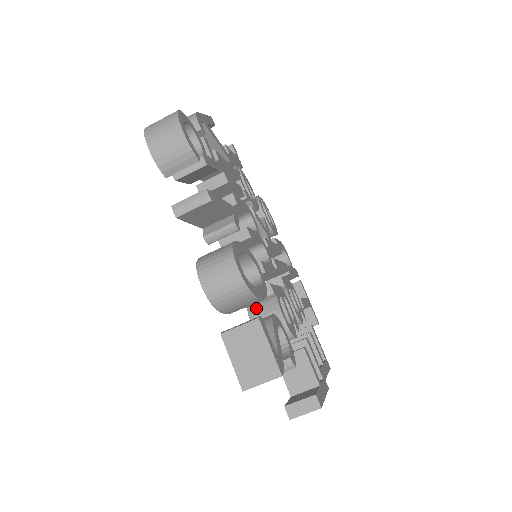
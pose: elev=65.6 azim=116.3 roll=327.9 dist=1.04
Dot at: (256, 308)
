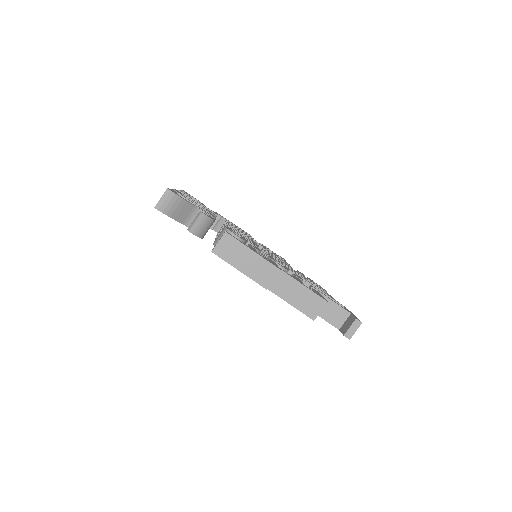
Dot at: occluded
